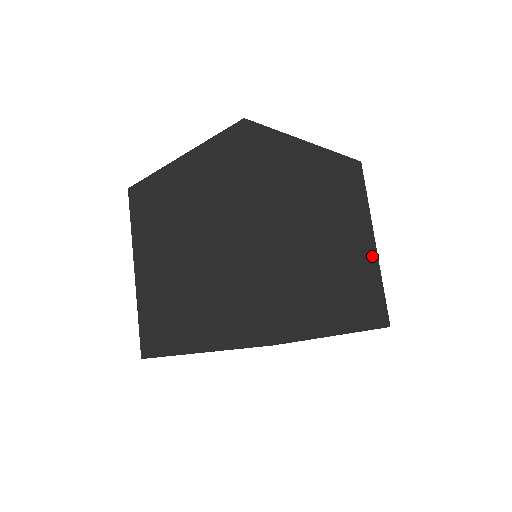
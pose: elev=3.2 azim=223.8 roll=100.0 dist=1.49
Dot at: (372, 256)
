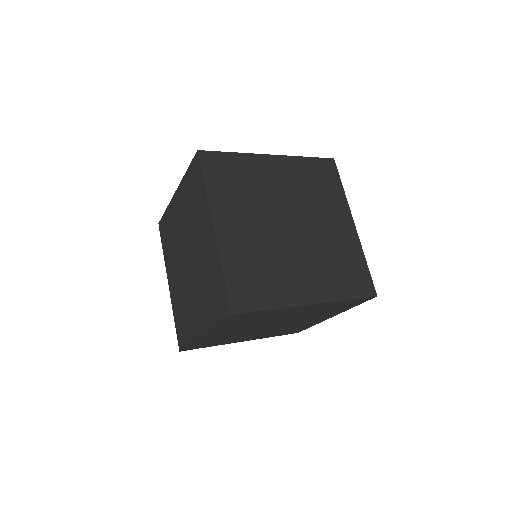
Dot at: (350, 237)
